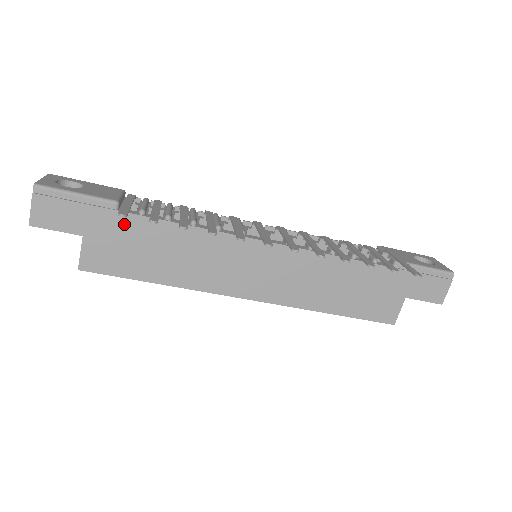
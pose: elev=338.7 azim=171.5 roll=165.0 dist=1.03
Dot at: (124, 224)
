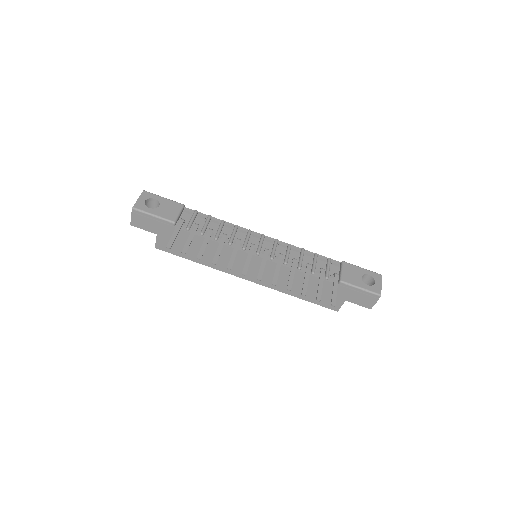
Dot at: (178, 233)
